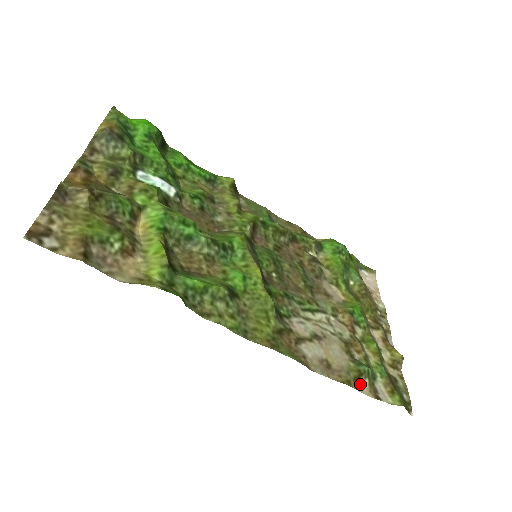
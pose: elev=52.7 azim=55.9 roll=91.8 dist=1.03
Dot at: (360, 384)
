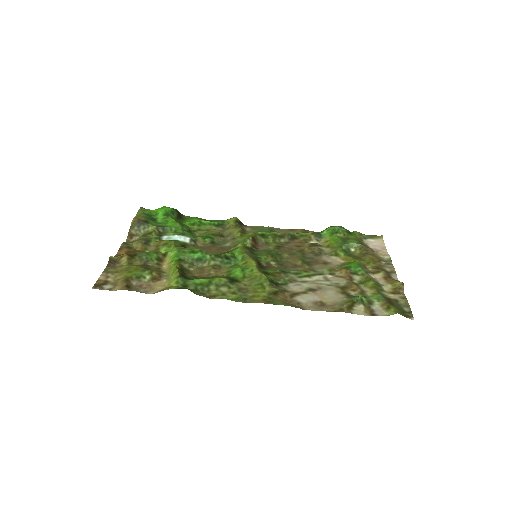
Dot at: (354, 309)
